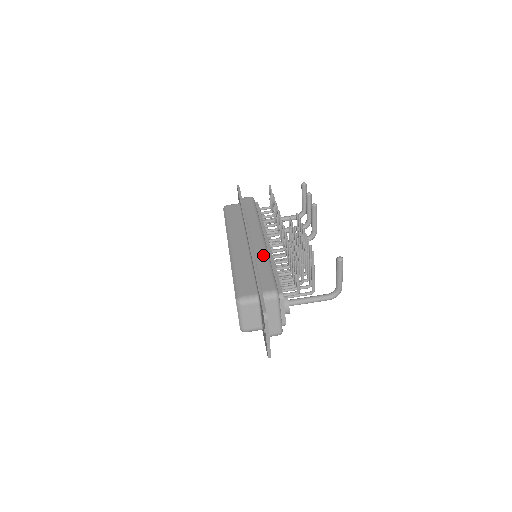
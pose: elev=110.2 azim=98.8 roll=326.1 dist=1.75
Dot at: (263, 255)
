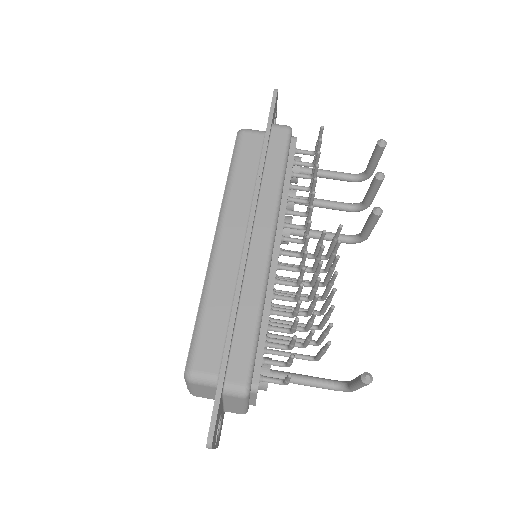
Dot at: (256, 292)
